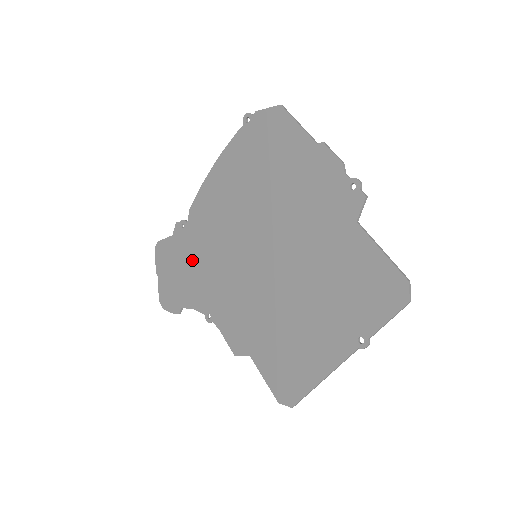
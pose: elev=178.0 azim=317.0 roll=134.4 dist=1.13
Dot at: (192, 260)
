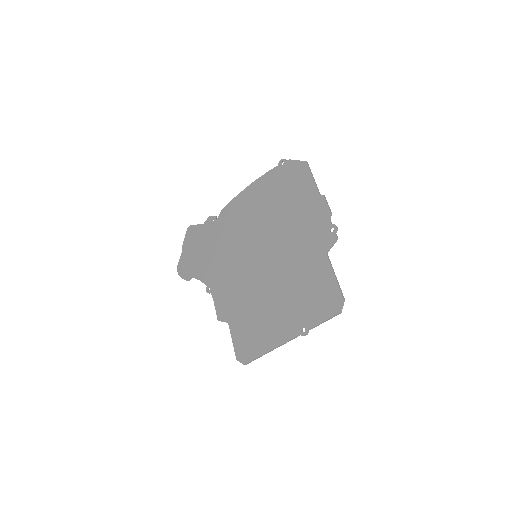
Dot at: (211, 246)
